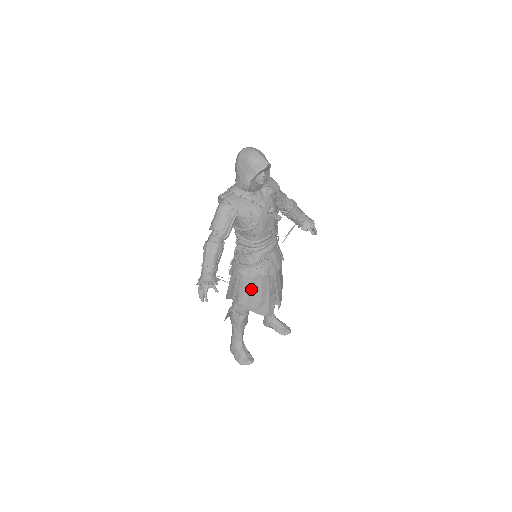
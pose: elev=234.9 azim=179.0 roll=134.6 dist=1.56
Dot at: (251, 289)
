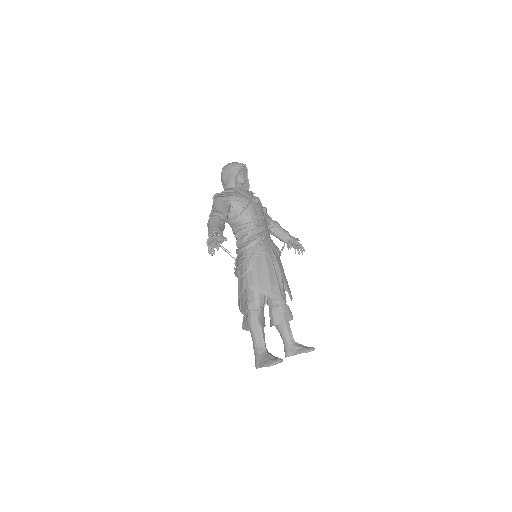
Dot at: (258, 269)
